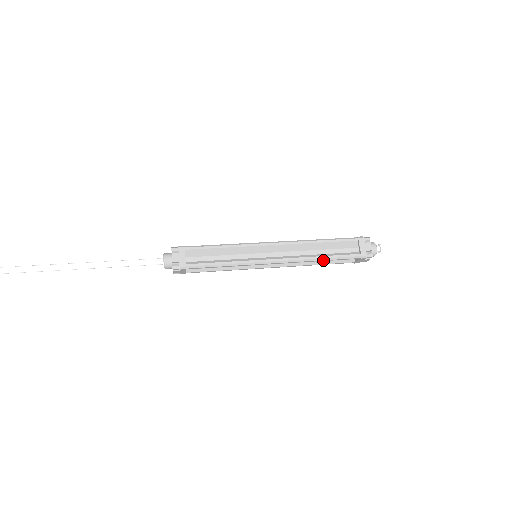
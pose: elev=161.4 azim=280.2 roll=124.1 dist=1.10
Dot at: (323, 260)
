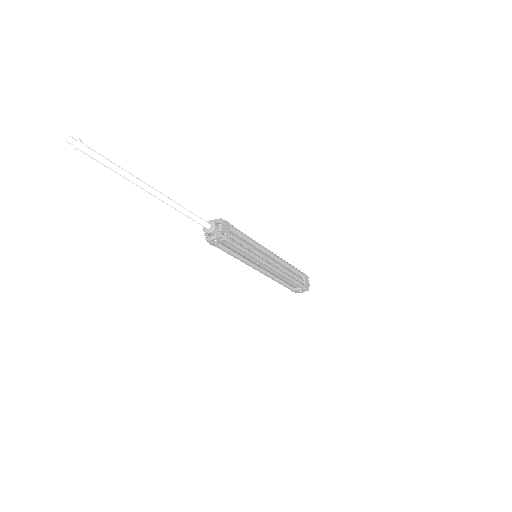
Dot at: (290, 265)
